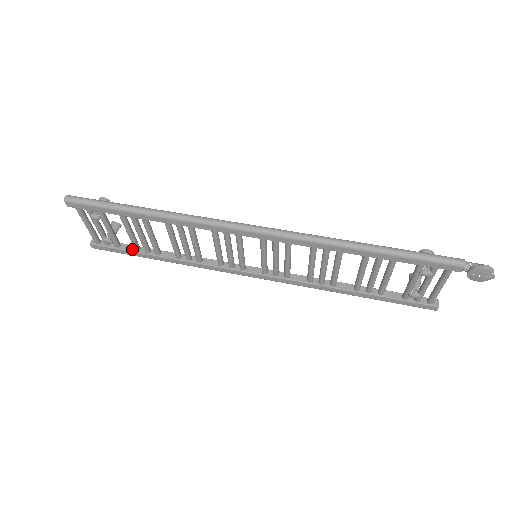
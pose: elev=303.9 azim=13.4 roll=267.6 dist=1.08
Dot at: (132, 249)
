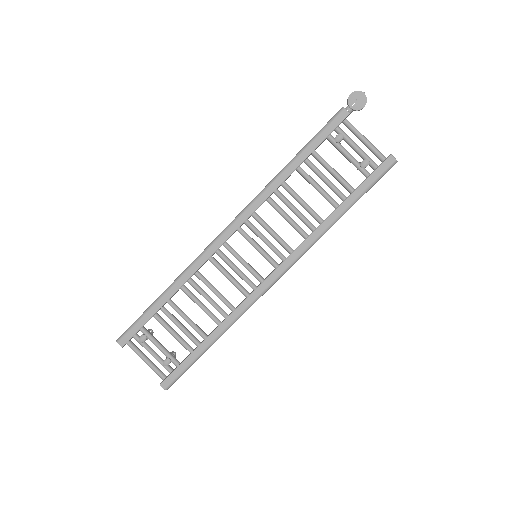
Dot at: (188, 355)
